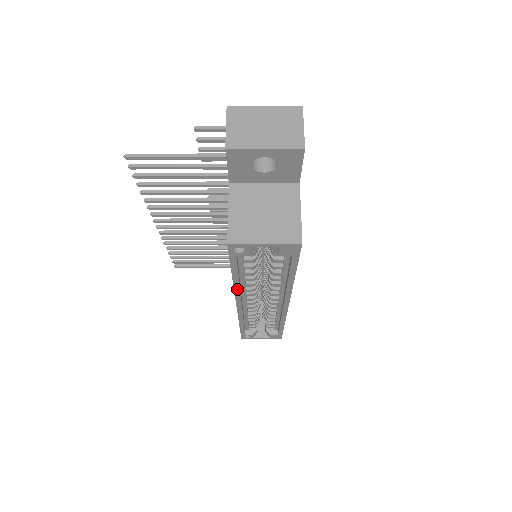
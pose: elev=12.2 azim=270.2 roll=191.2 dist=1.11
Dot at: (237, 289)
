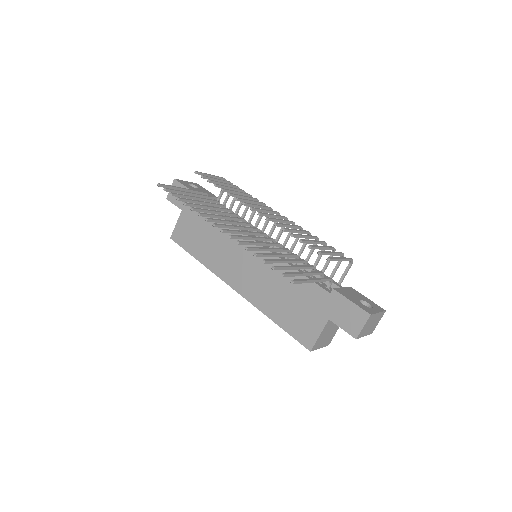
Dot at: (257, 307)
